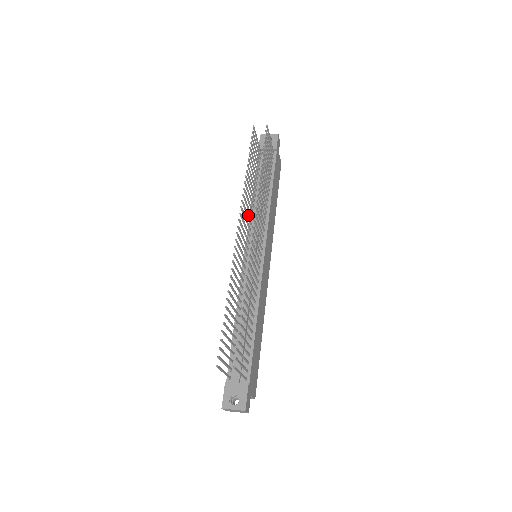
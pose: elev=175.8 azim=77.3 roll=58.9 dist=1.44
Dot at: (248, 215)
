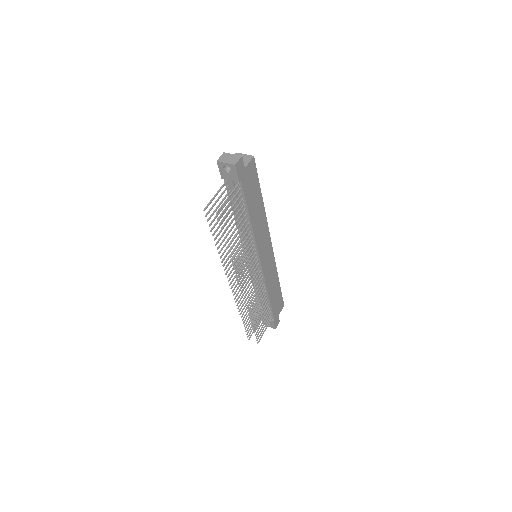
Dot at: occluded
